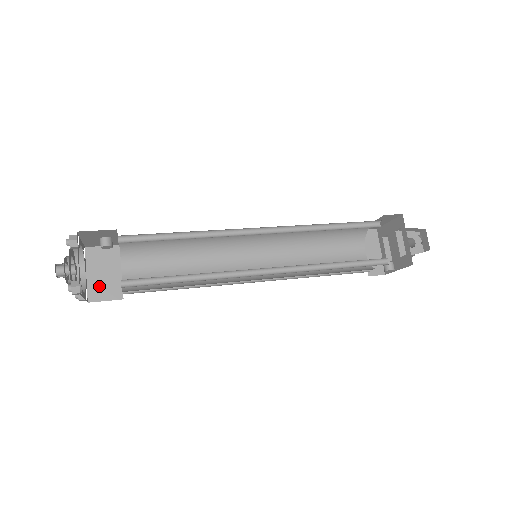
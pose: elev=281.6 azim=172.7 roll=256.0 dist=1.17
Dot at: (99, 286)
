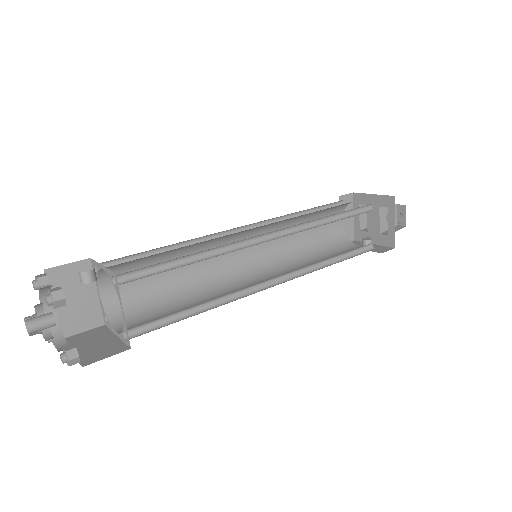
Dot at: (72, 316)
